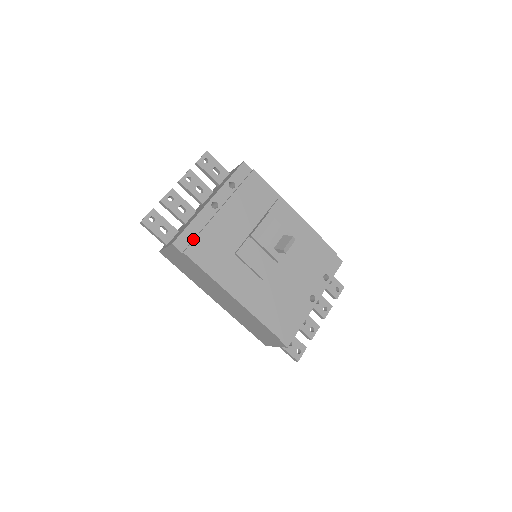
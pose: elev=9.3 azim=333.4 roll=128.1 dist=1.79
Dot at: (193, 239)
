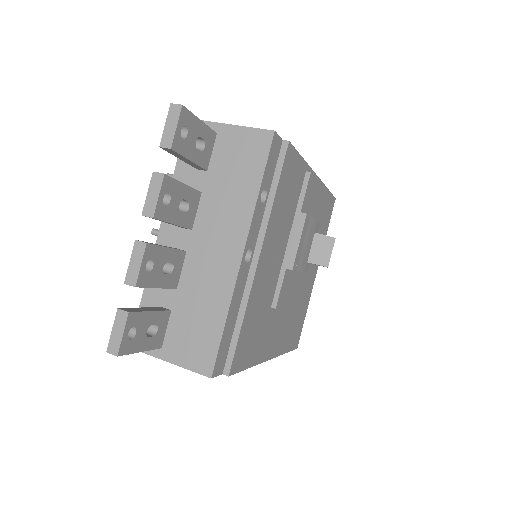
Dot at: (231, 339)
